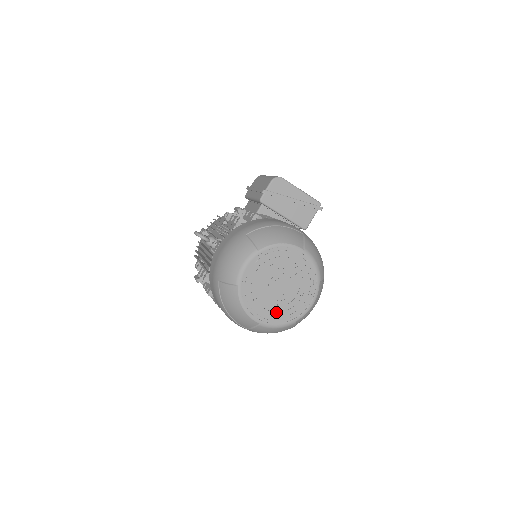
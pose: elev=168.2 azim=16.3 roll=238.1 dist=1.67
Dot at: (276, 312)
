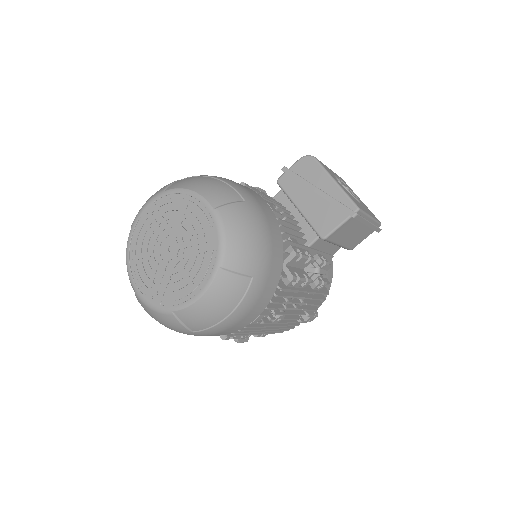
Dot at: (155, 284)
